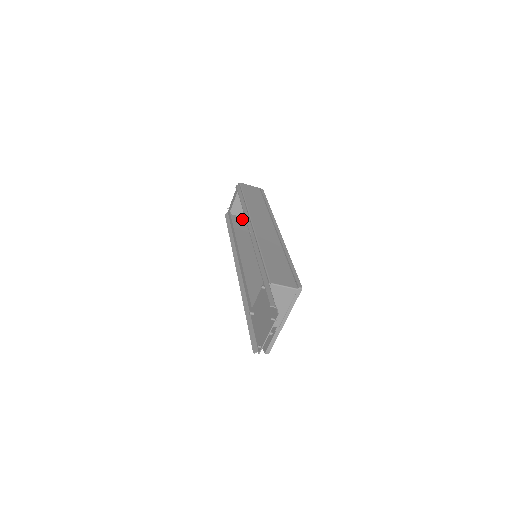
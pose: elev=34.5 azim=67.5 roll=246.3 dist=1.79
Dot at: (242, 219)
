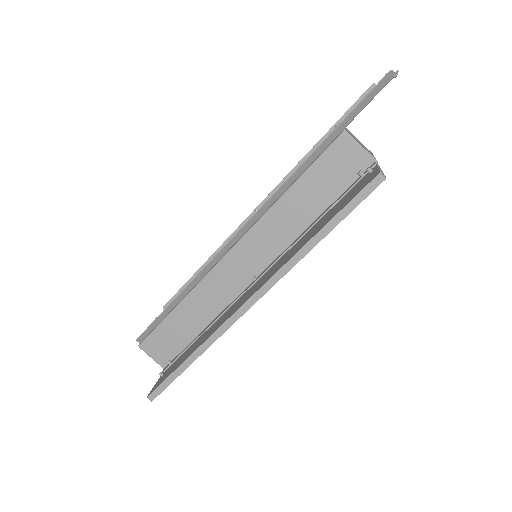
Dot at: (162, 357)
